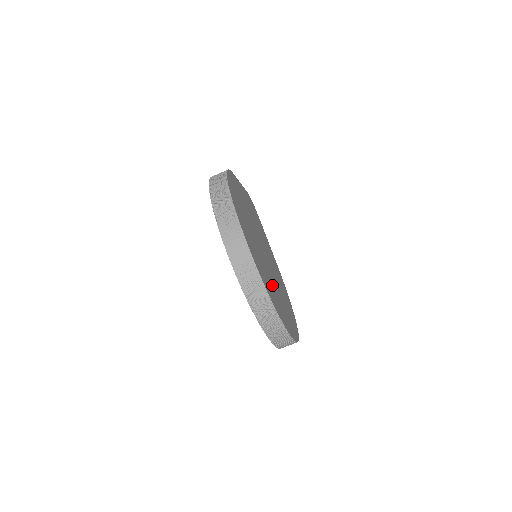
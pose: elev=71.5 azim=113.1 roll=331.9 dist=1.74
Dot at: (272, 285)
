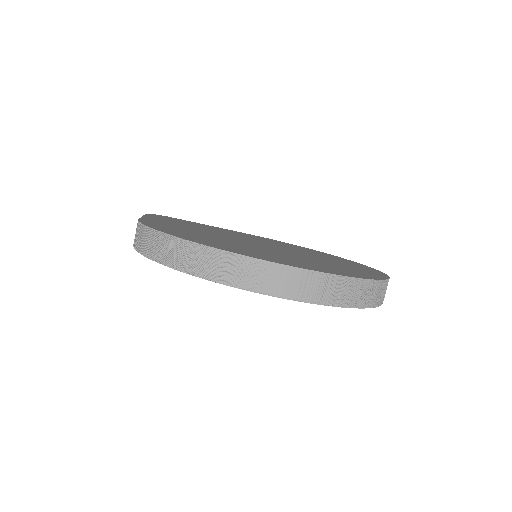
Dot at: (321, 262)
